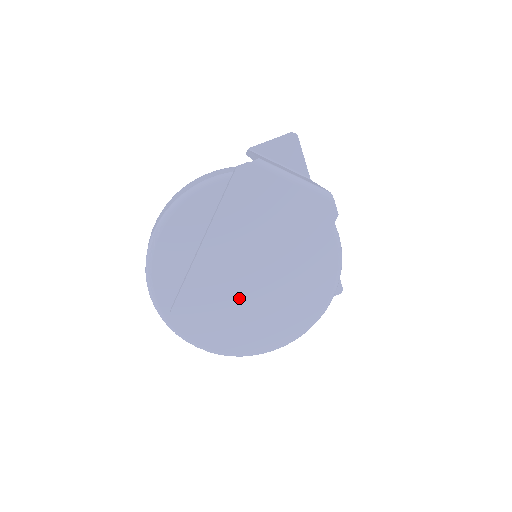
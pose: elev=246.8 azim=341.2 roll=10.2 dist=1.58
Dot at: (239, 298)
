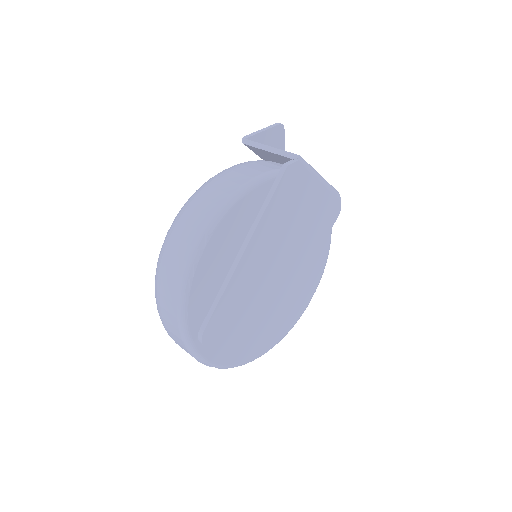
Dot at: (261, 304)
